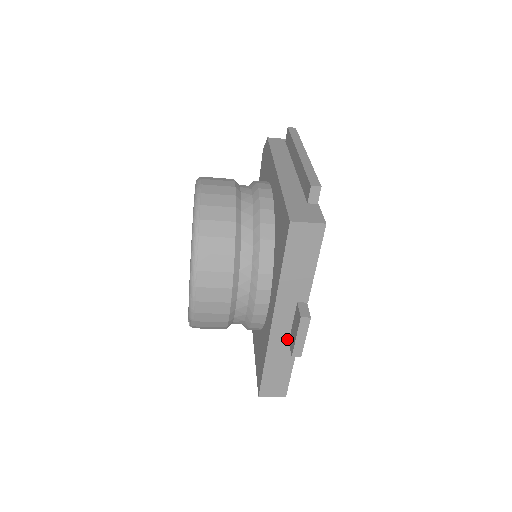
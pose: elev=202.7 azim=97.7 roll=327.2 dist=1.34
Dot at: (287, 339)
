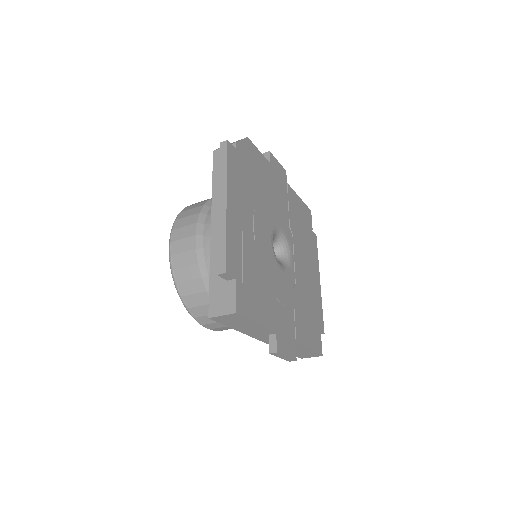
Dot at: occluded
